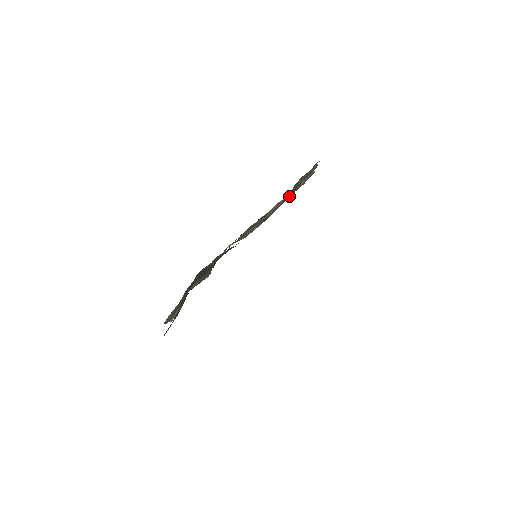
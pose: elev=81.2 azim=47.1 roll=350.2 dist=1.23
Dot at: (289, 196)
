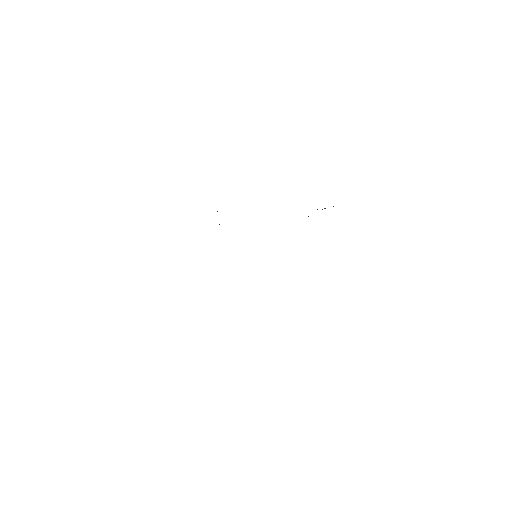
Dot at: occluded
